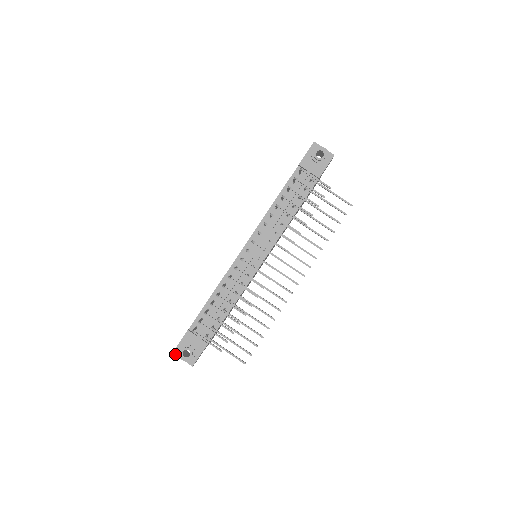
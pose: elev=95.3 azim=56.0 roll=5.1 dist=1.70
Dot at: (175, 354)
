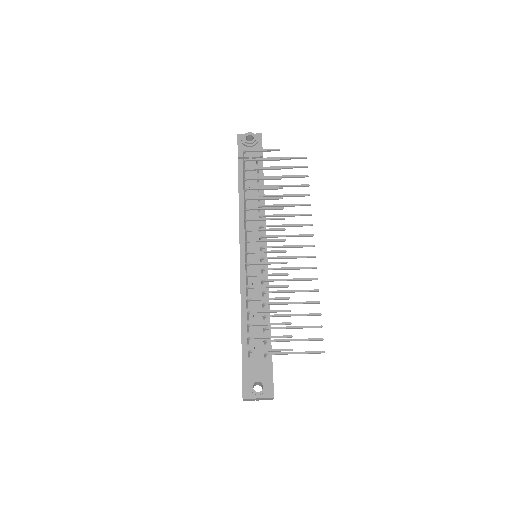
Dot at: (246, 398)
